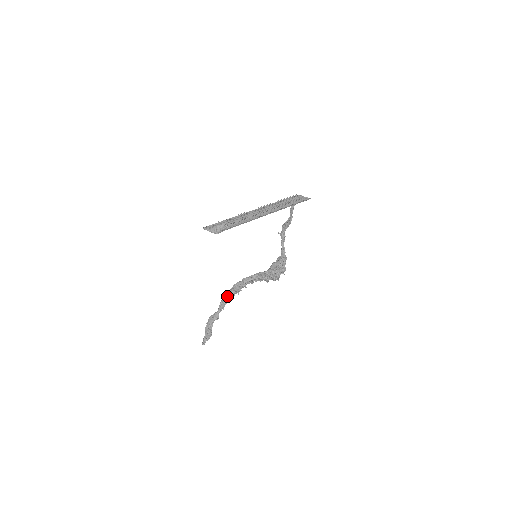
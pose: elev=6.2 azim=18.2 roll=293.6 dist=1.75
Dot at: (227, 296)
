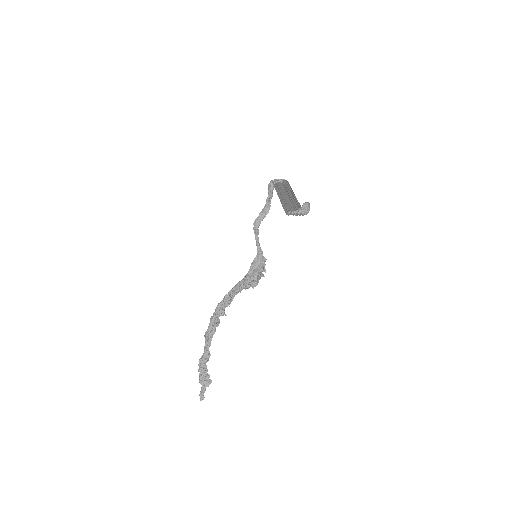
Dot at: (213, 325)
